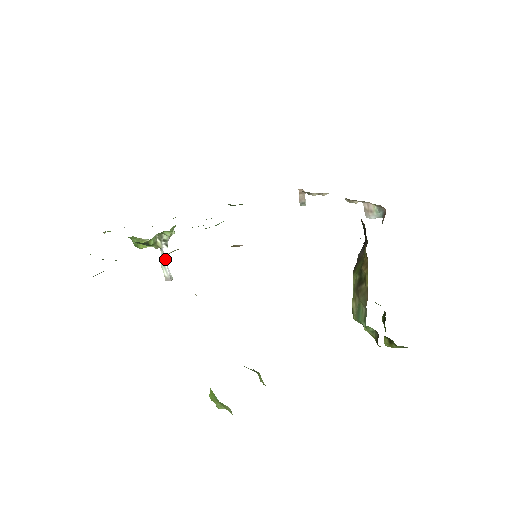
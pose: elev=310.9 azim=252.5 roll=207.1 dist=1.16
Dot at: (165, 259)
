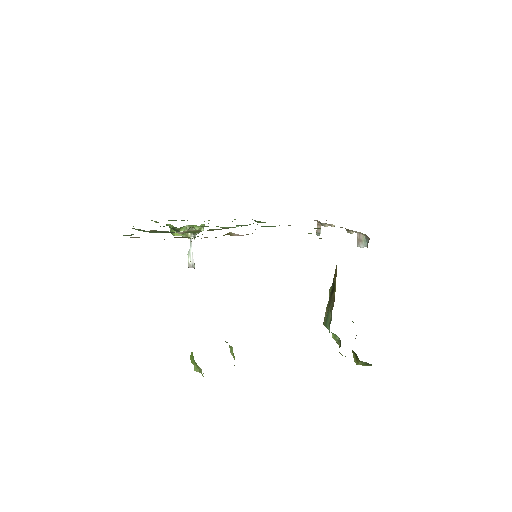
Dot at: occluded
